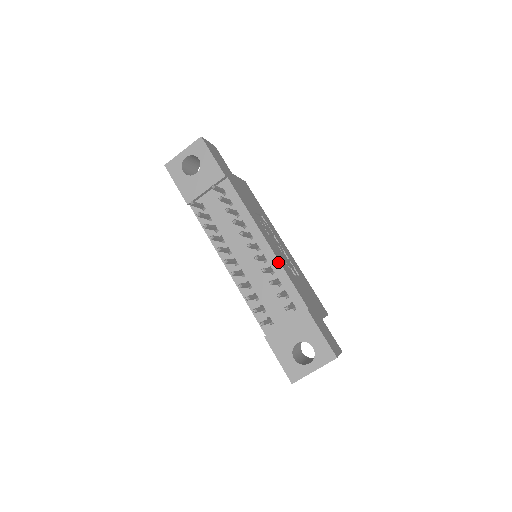
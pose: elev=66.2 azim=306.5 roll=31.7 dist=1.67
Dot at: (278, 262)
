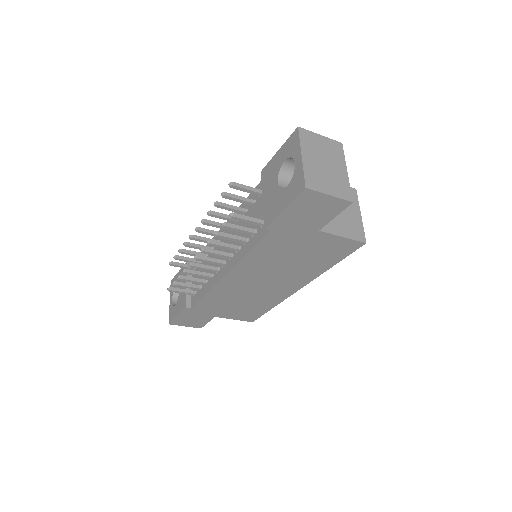
Dot at: occluded
